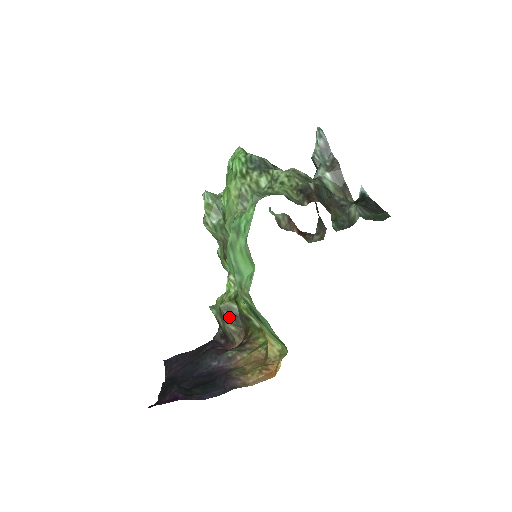
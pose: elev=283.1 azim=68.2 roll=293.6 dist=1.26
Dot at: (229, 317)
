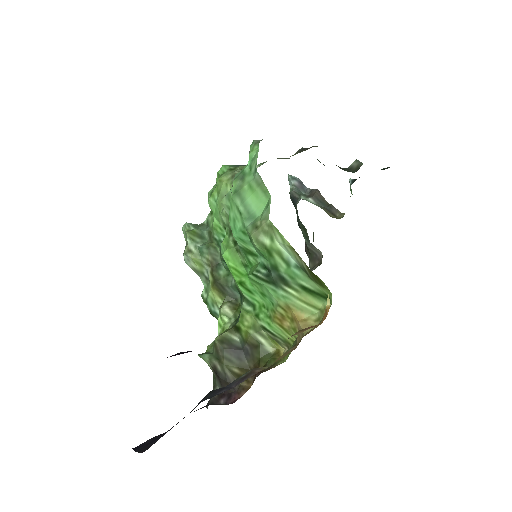
Dot at: (229, 353)
